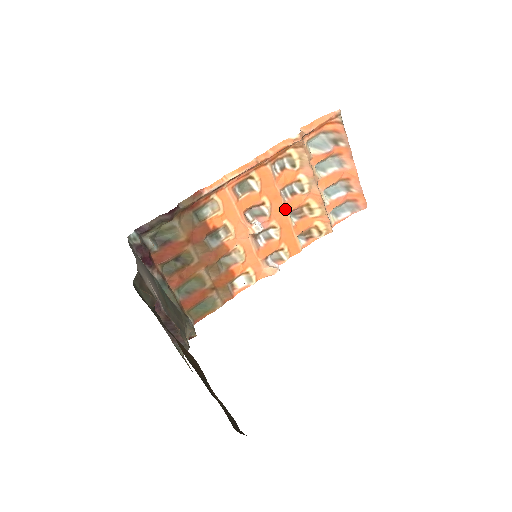
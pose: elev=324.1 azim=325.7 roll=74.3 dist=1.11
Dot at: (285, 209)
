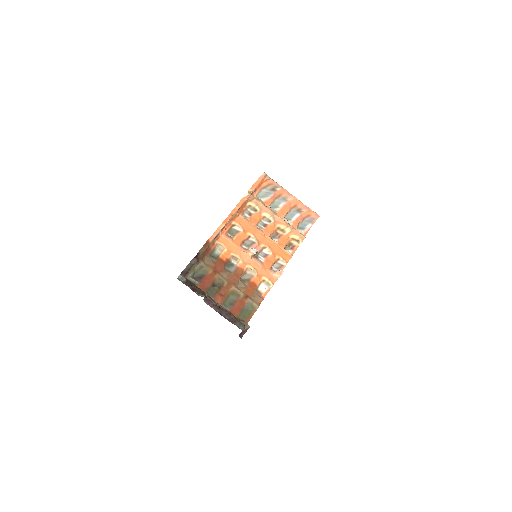
Dot at: (266, 236)
